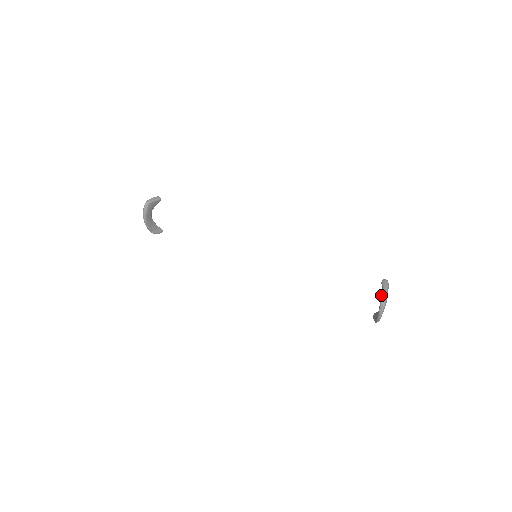
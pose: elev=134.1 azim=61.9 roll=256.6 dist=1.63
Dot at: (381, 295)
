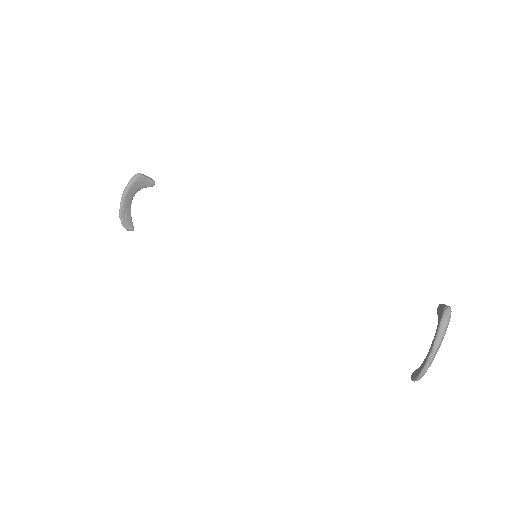
Dot at: (441, 313)
